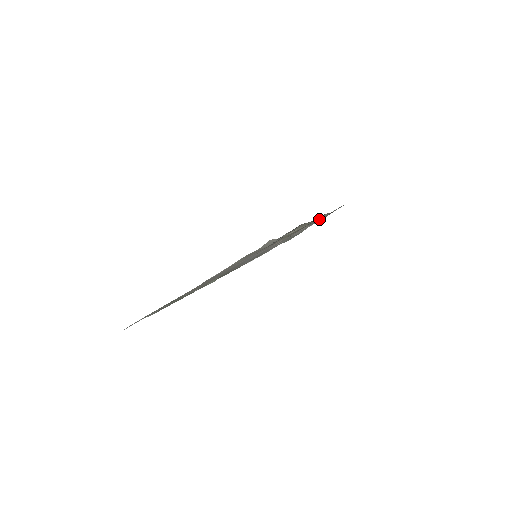
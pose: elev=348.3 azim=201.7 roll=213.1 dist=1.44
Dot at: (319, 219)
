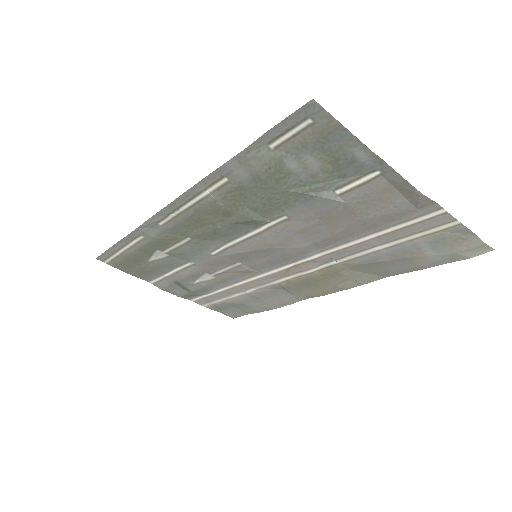
Dot at: (273, 299)
